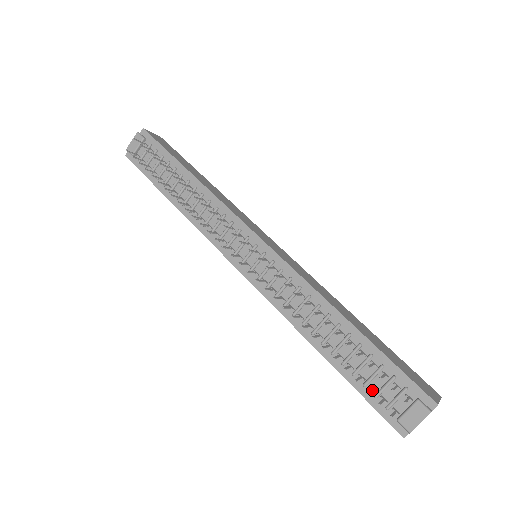
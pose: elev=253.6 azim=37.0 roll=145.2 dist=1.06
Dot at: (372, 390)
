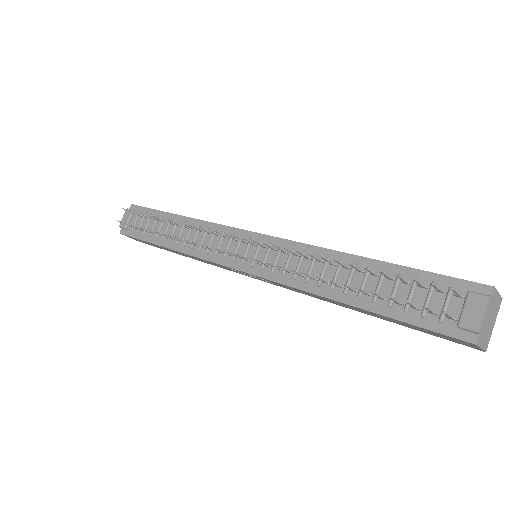
Dot at: (416, 311)
